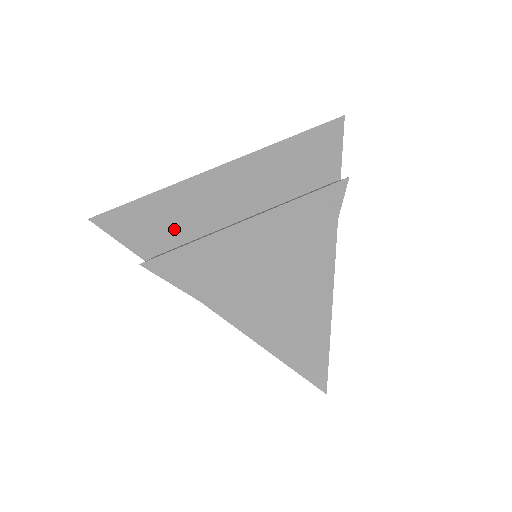
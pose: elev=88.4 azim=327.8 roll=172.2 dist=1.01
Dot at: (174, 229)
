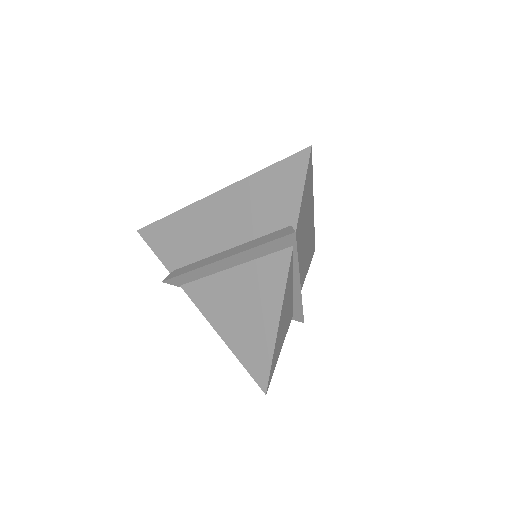
Dot at: (184, 250)
